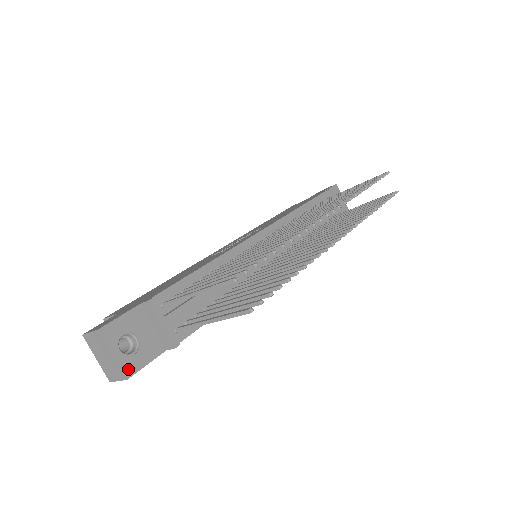
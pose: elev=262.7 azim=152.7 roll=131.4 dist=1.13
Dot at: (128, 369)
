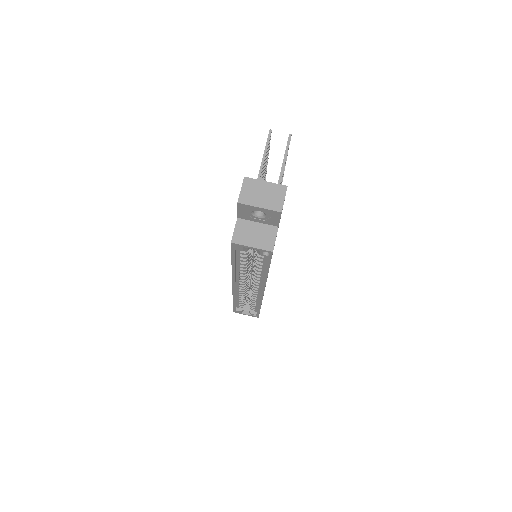
Dot at: (281, 187)
